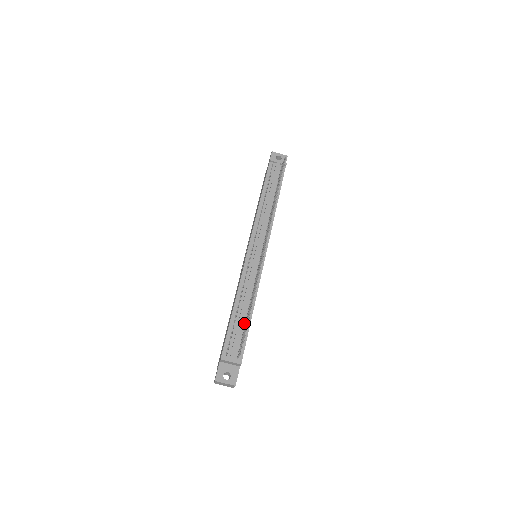
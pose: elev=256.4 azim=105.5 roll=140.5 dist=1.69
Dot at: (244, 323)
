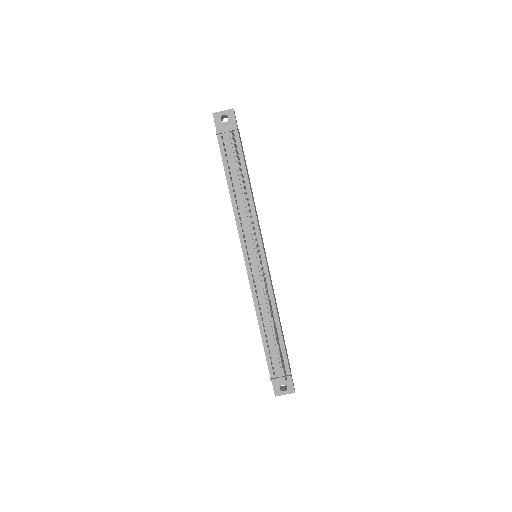
Dot at: occluded
